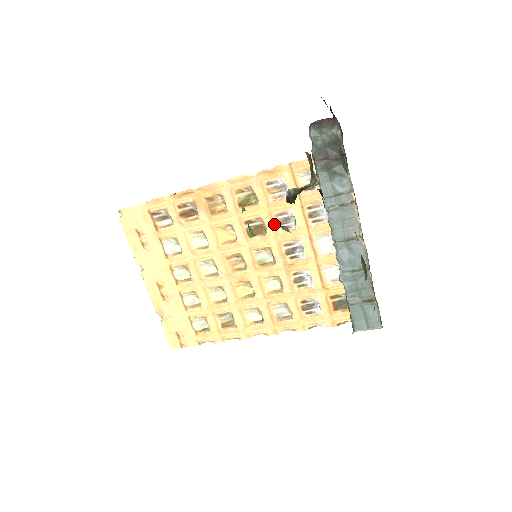
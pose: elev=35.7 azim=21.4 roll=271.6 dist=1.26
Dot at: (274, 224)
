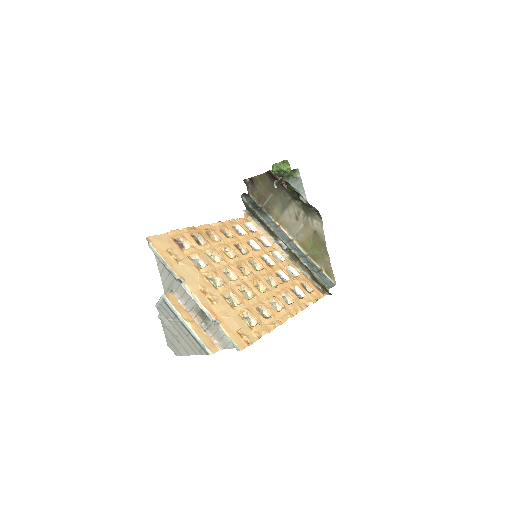
Dot at: (249, 246)
